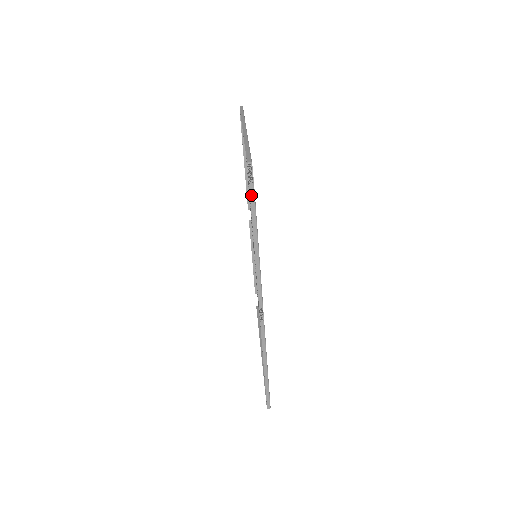
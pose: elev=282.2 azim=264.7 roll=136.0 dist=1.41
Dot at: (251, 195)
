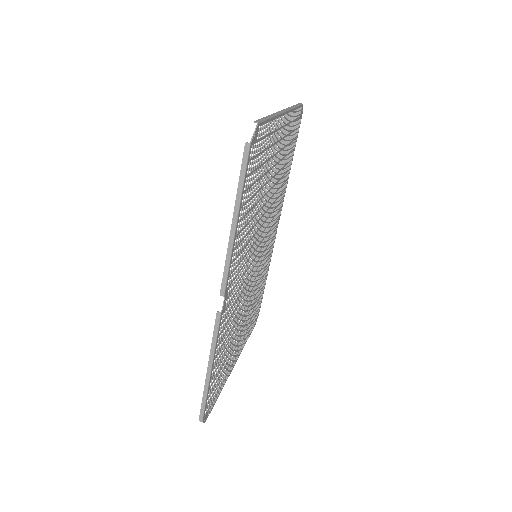
Dot at: (244, 156)
